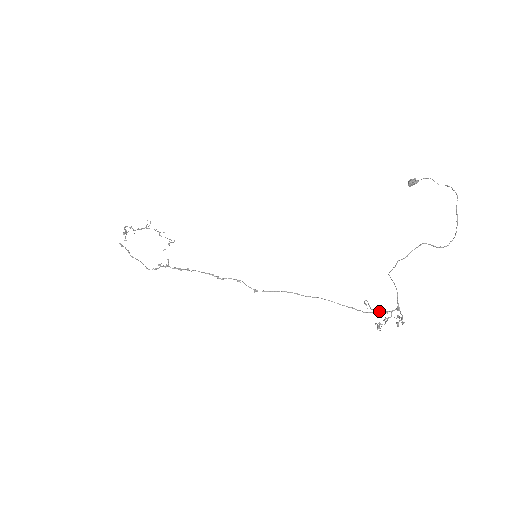
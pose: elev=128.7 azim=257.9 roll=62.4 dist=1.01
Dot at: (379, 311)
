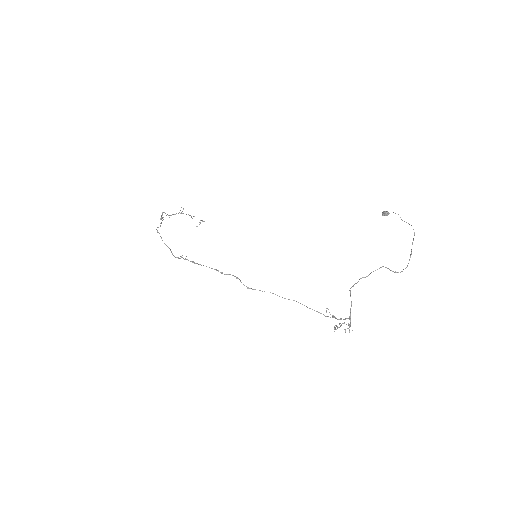
Dot at: (336, 318)
